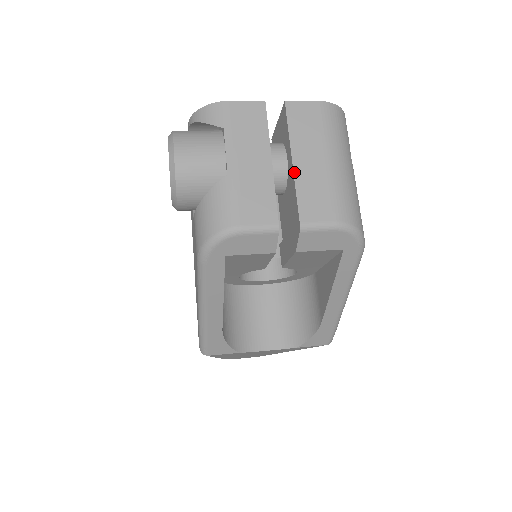
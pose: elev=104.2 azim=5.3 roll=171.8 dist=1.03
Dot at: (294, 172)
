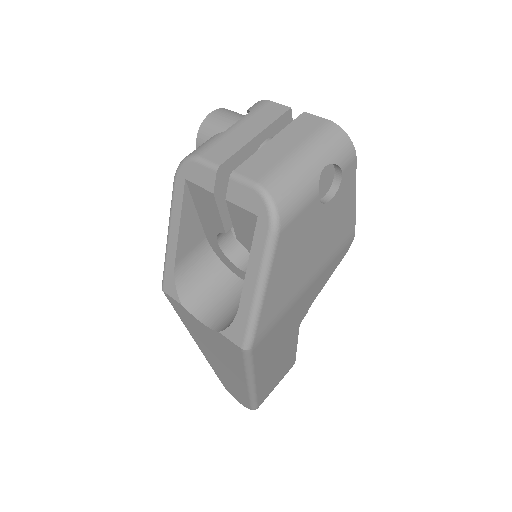
Dot at: (263, 146)
